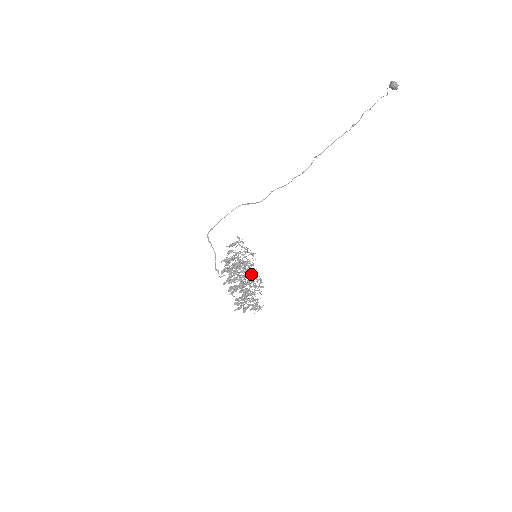
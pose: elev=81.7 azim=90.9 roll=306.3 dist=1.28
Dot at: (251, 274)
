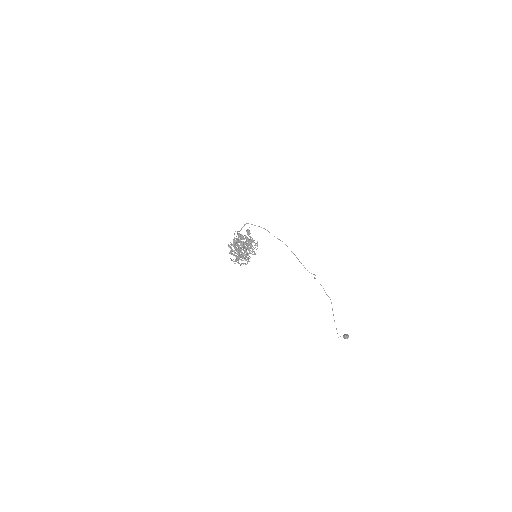
Dot at: occluded
